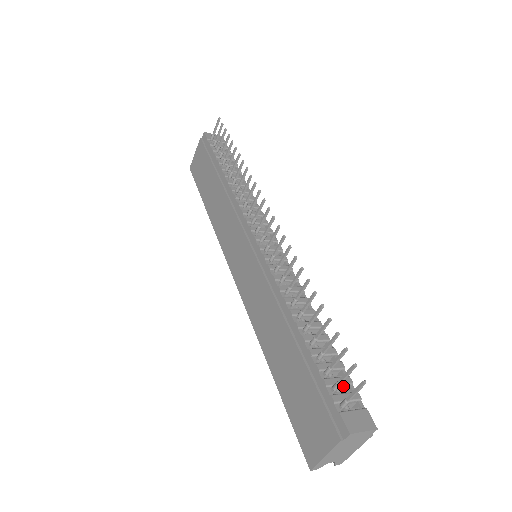
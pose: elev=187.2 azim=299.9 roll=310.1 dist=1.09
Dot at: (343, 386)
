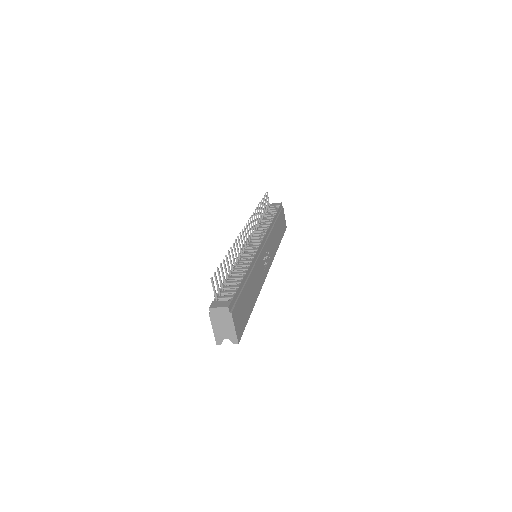
Dot at: (229, 293)
